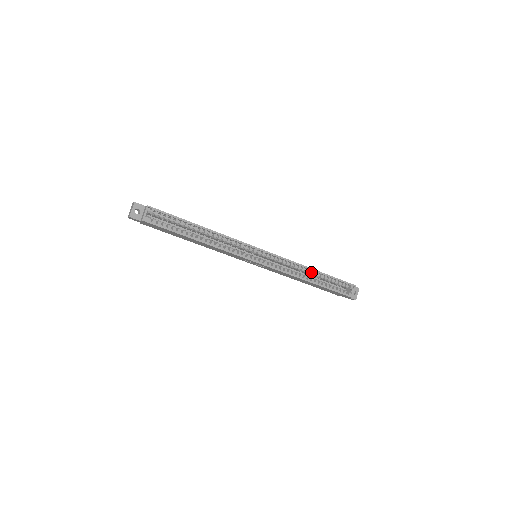
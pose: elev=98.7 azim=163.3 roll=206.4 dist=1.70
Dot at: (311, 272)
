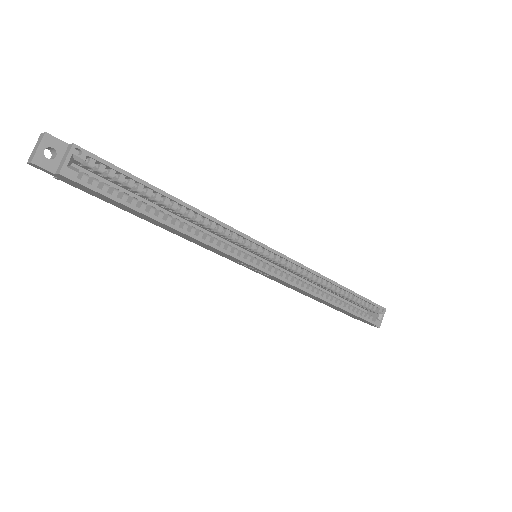
Dot at: (333, 287)
